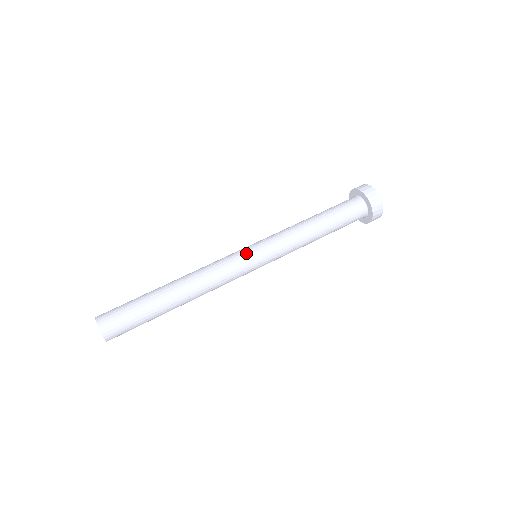
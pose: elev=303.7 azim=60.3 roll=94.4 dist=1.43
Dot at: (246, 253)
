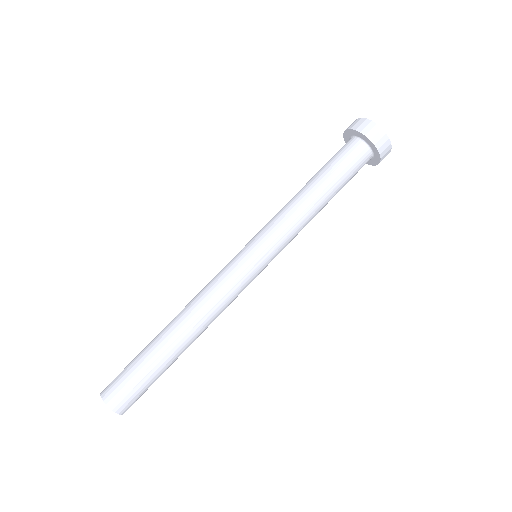
Dot at: (252, 269)
